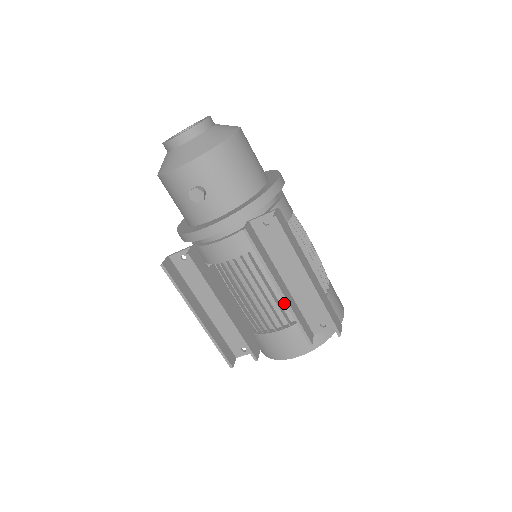
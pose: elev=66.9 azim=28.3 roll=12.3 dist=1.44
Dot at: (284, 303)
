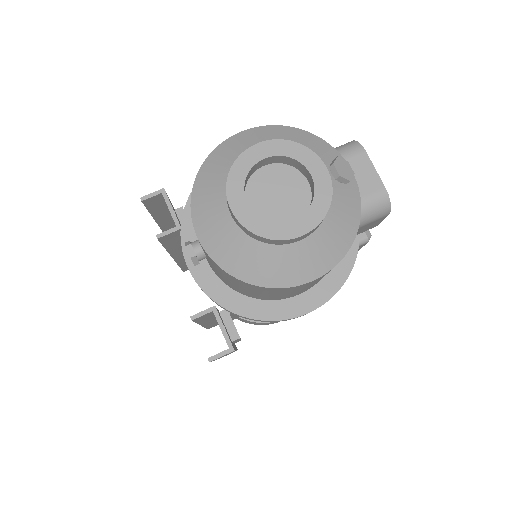
Dot at: occluded
